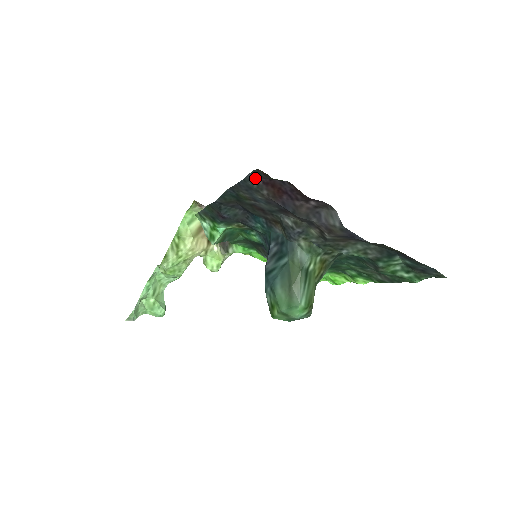
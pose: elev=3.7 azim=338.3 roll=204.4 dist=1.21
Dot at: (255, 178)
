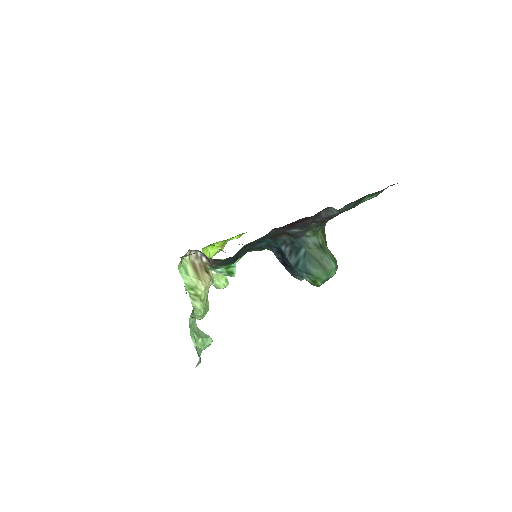
Dot at: (275, 230)
